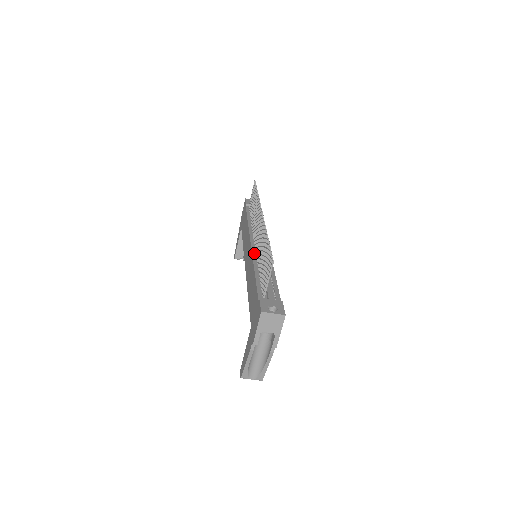
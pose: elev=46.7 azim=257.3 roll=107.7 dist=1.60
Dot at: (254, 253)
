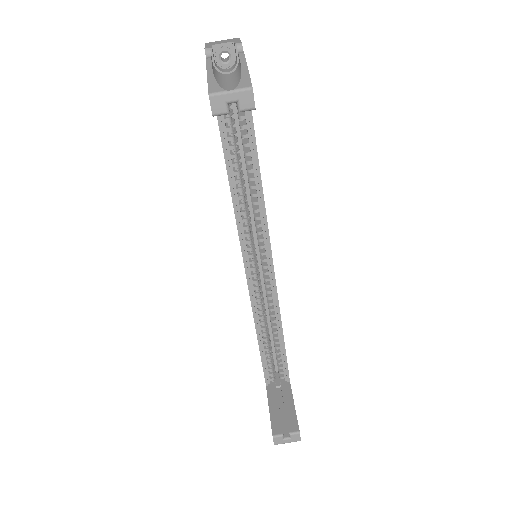
Dot at: occluded
